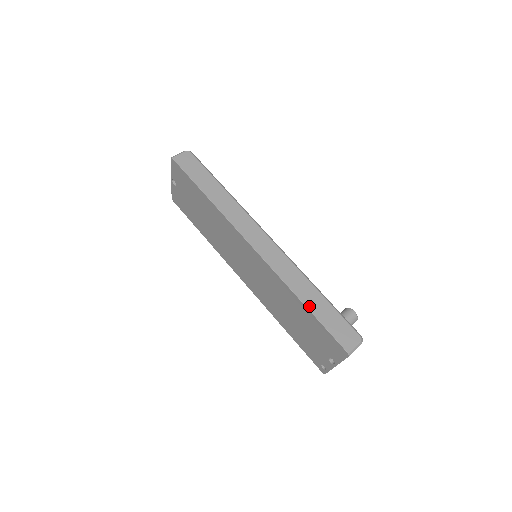
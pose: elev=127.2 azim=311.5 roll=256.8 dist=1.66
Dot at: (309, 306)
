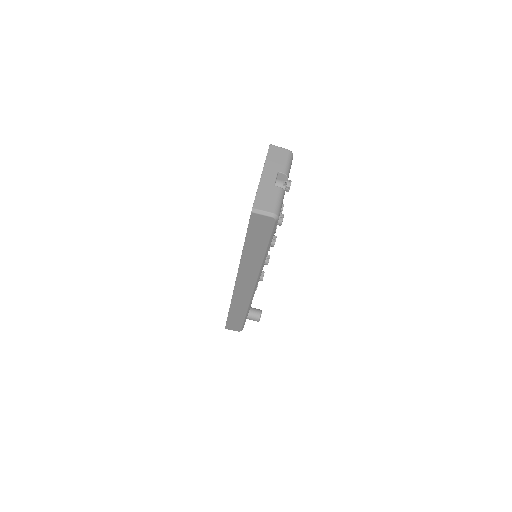
Dot at: (231, 313)
